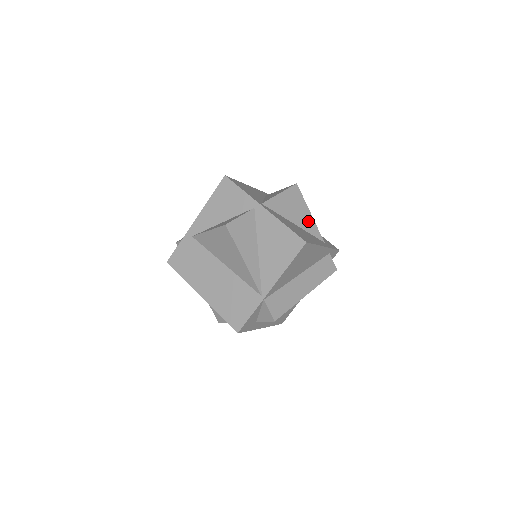
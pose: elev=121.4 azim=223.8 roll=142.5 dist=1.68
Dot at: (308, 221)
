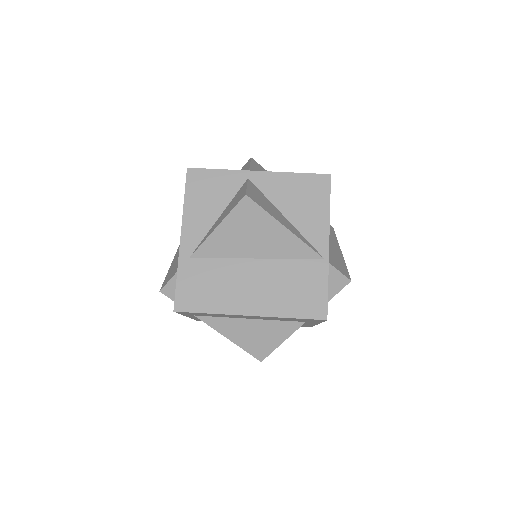
Dot at: occluded
